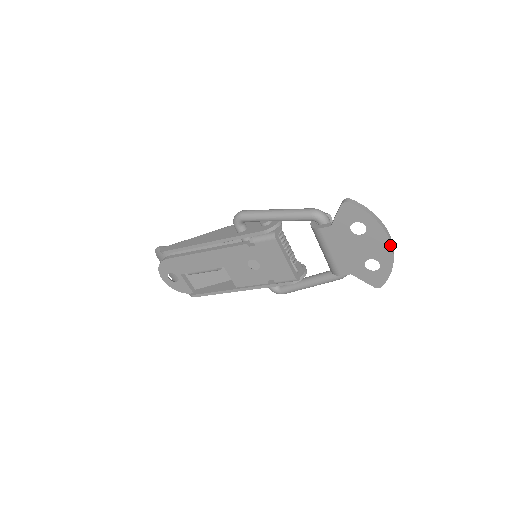
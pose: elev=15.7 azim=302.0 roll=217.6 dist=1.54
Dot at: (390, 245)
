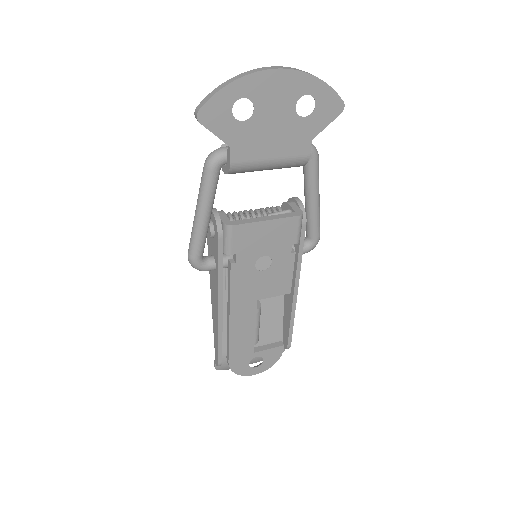
Dot at: (281, 71)
